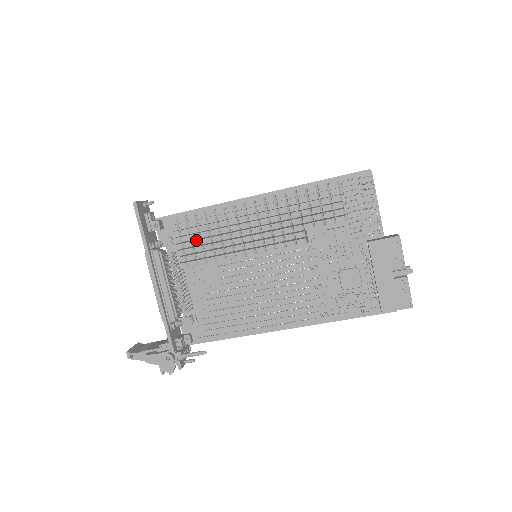
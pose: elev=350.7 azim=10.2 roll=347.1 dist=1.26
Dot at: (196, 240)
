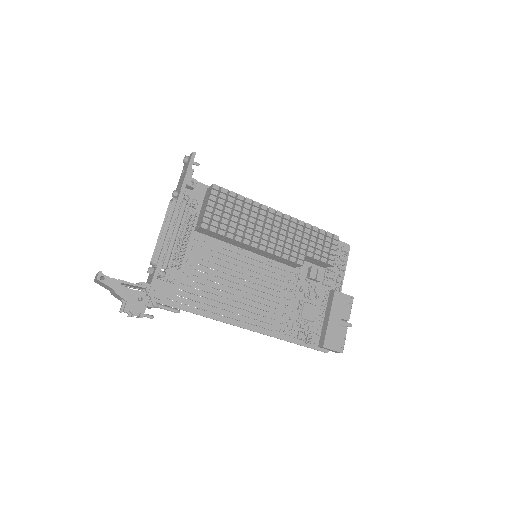
Dot at: (227, 213)
